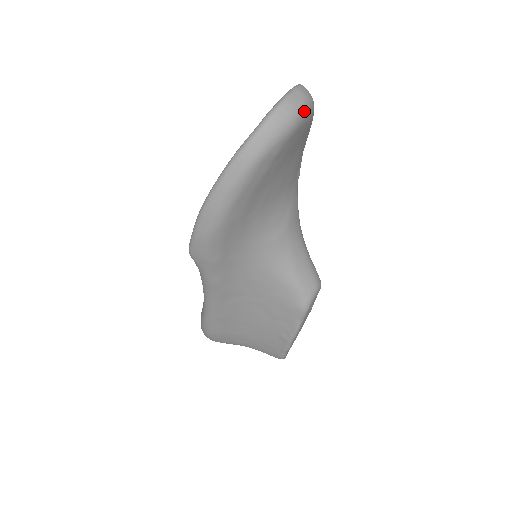
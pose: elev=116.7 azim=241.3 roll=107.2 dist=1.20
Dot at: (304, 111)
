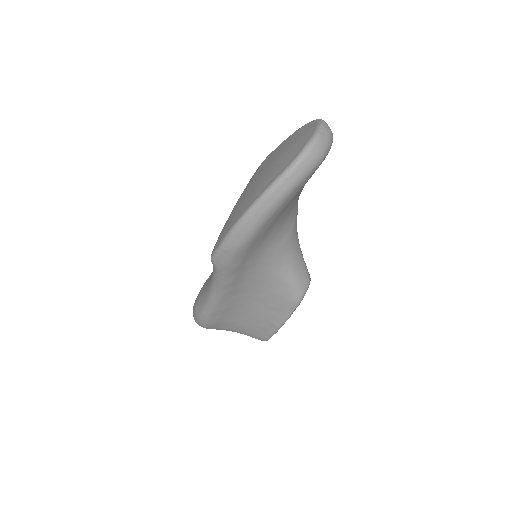
Dot at: (329, 146)
